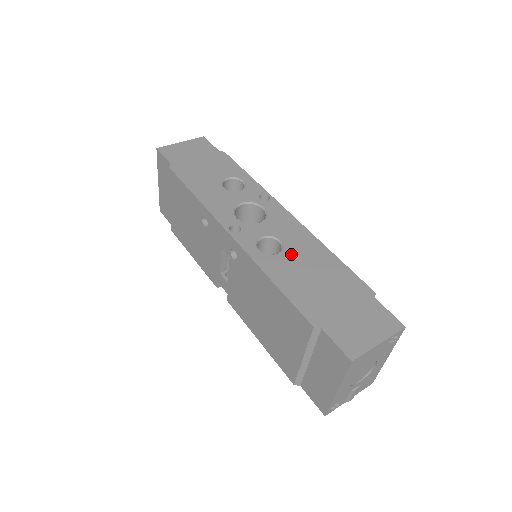
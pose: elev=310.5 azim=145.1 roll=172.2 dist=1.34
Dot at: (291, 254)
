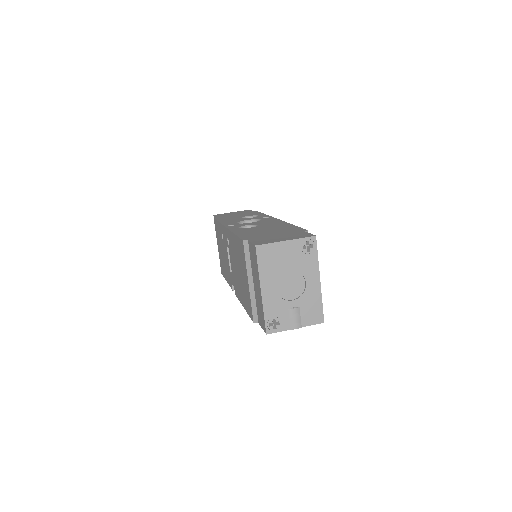
Dot at: (260, 227)
